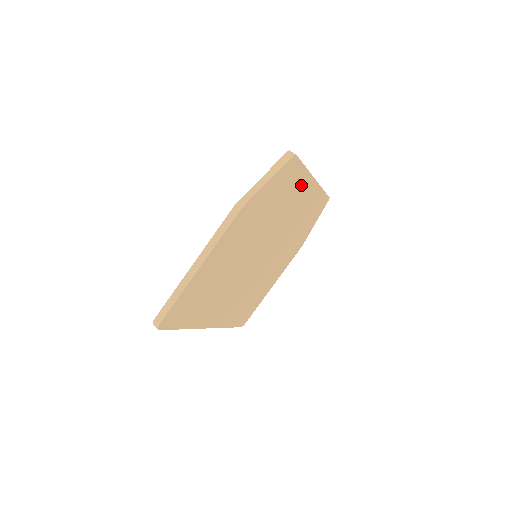
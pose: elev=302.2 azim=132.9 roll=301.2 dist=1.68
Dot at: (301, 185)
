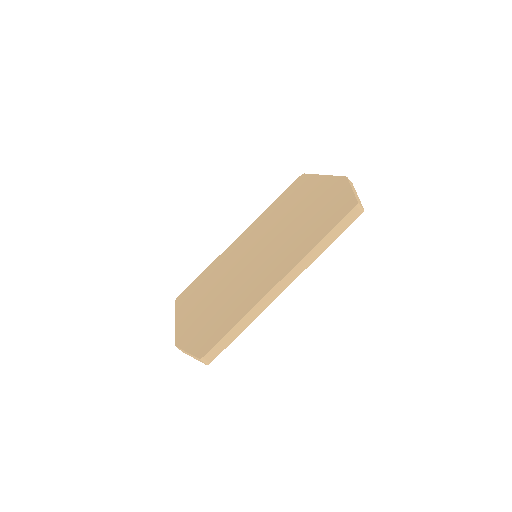
Dot at: occluded
